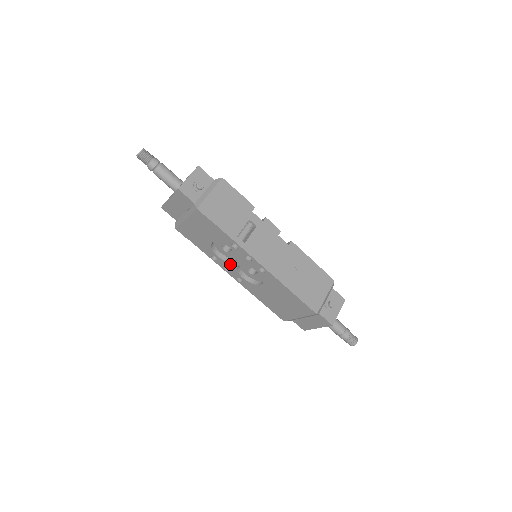
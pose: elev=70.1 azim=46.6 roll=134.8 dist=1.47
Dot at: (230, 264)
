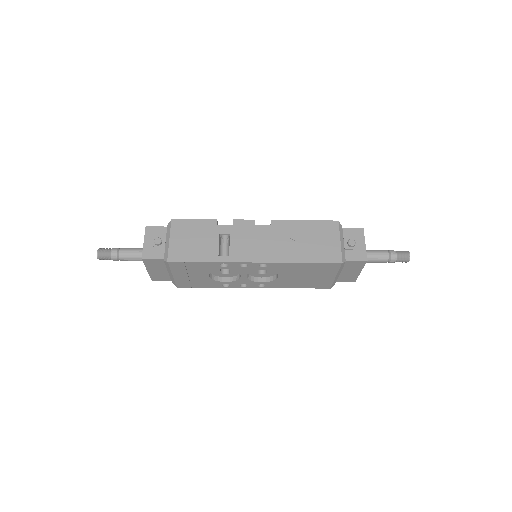
Dot at: (240, 280)
